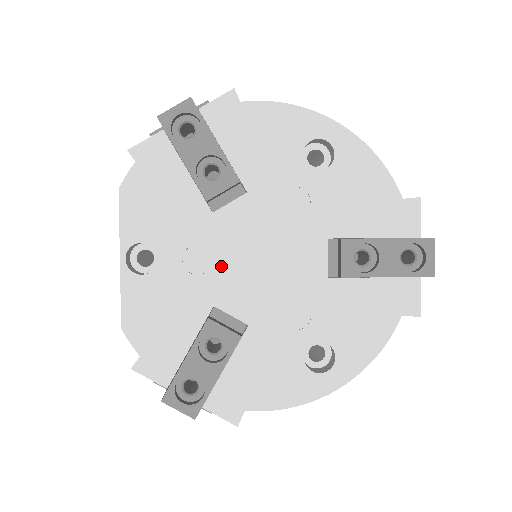
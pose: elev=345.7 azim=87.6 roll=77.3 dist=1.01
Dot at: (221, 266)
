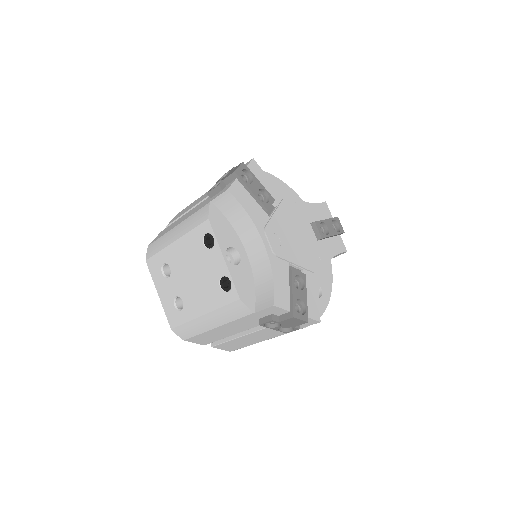
Dot at: (284, 242)
